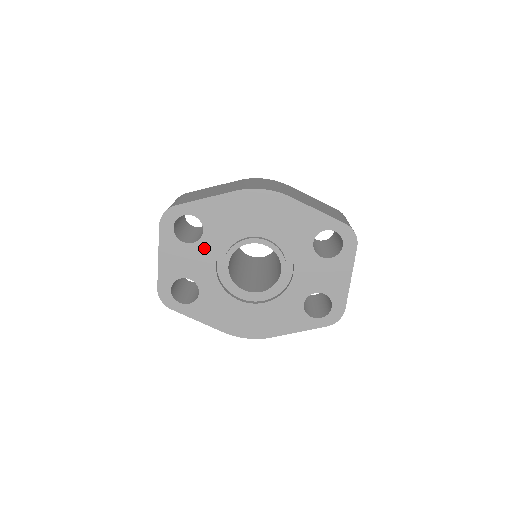
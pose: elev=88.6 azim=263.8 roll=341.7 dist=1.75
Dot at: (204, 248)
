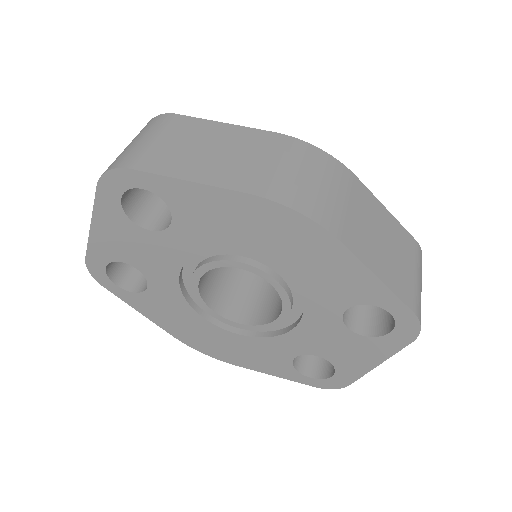
Dot at: (167, 244)
